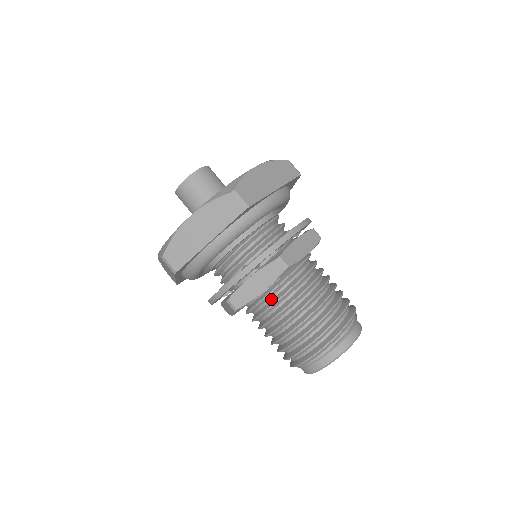
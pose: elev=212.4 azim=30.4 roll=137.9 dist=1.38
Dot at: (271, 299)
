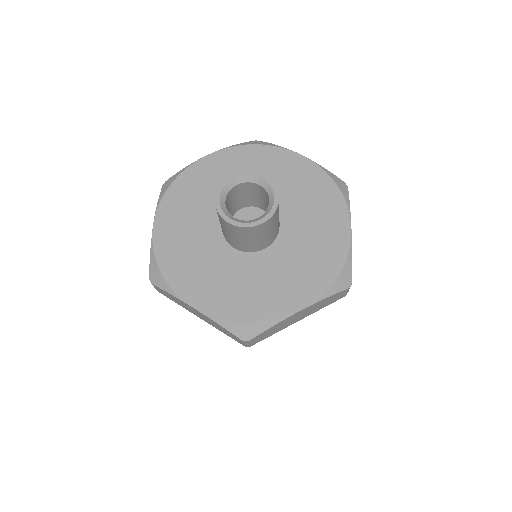
Dot at: occluded
